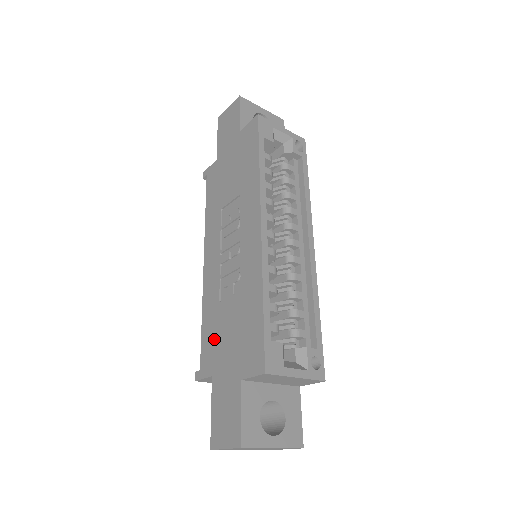
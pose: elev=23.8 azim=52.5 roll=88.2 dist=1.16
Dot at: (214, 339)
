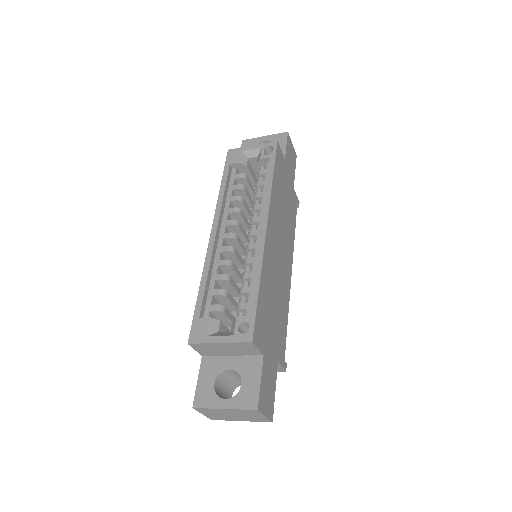
Dot at: occluded
